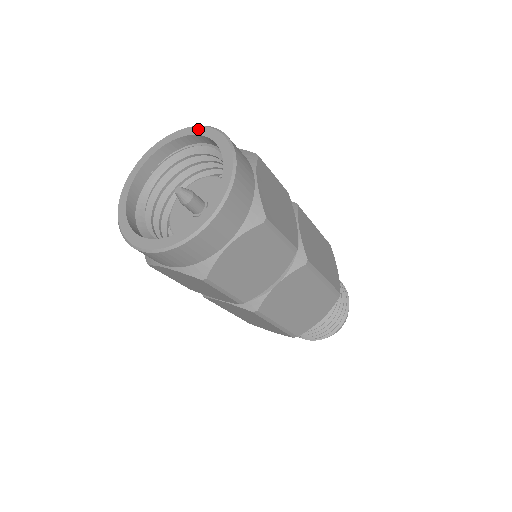
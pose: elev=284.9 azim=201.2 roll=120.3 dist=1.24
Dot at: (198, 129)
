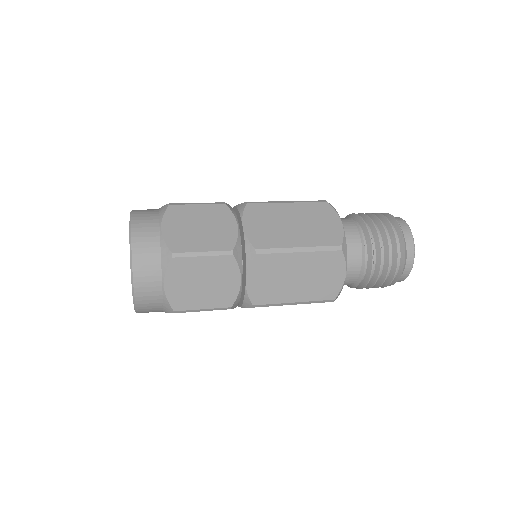
Dot at: occluded
